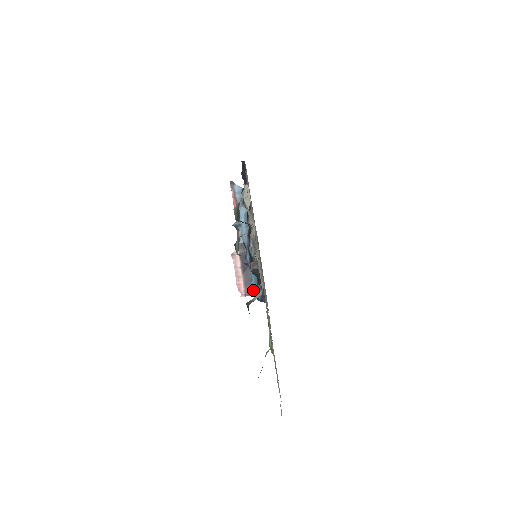
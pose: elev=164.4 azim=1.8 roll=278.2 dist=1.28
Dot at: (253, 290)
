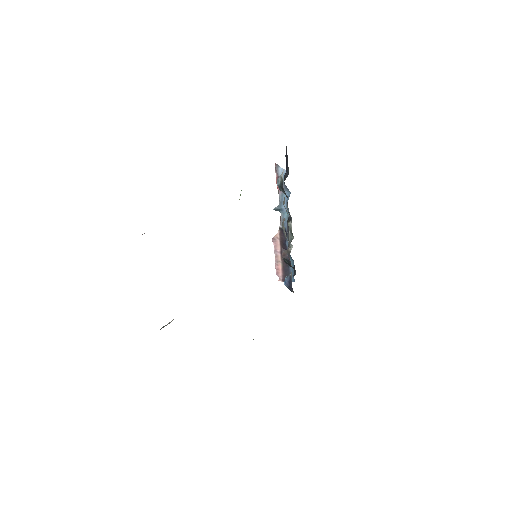
Dot at: occluded
